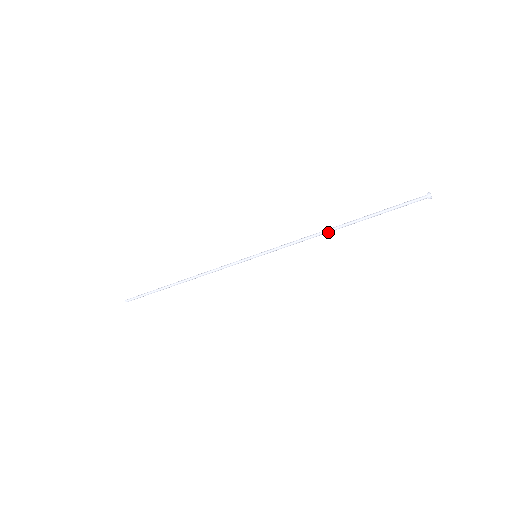
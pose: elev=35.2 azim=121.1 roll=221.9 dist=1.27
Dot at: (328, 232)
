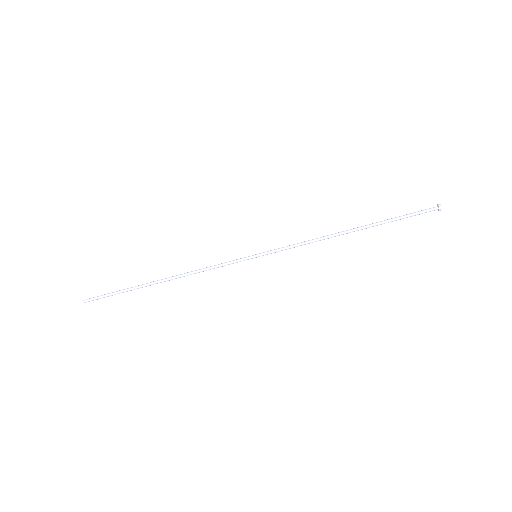
Dot at: (338, 235)
